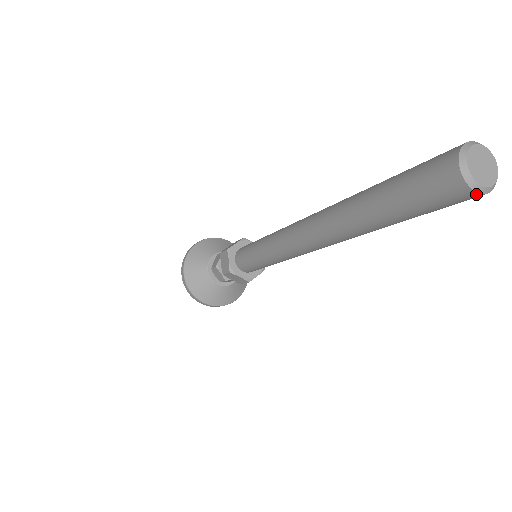
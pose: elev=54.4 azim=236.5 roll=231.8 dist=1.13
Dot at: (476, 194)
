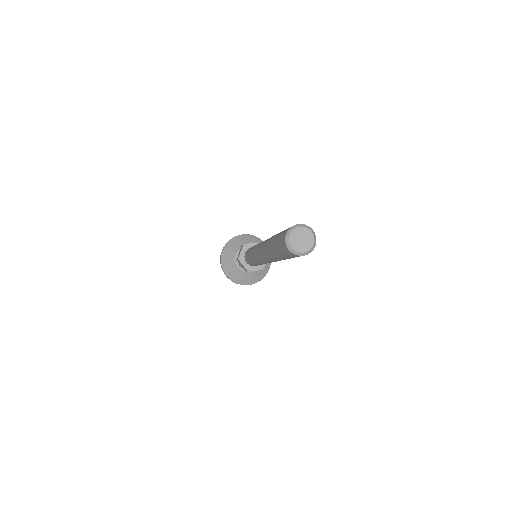
Dot at: (292, 253)
